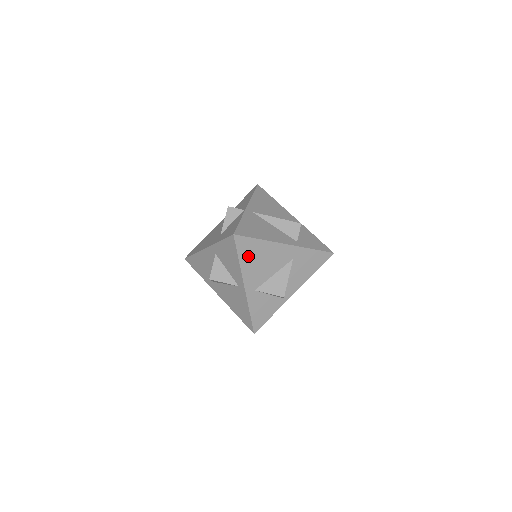
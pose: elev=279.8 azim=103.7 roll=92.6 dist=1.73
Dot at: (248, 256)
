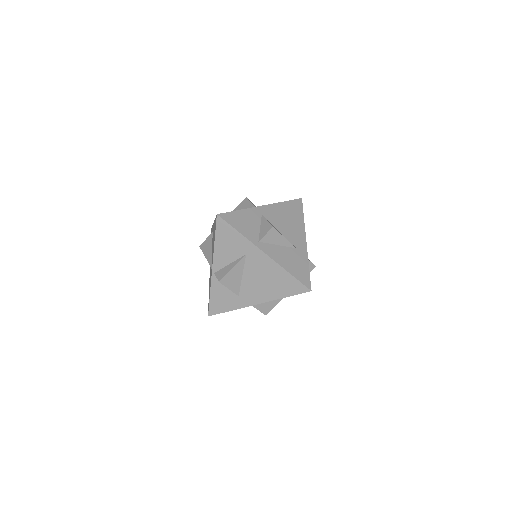
Dot at: (289, 209)
